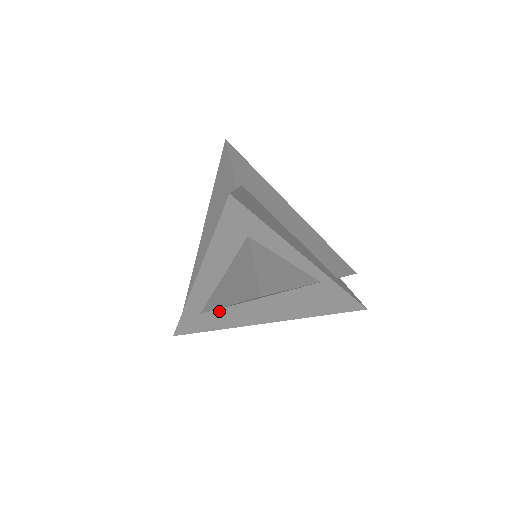
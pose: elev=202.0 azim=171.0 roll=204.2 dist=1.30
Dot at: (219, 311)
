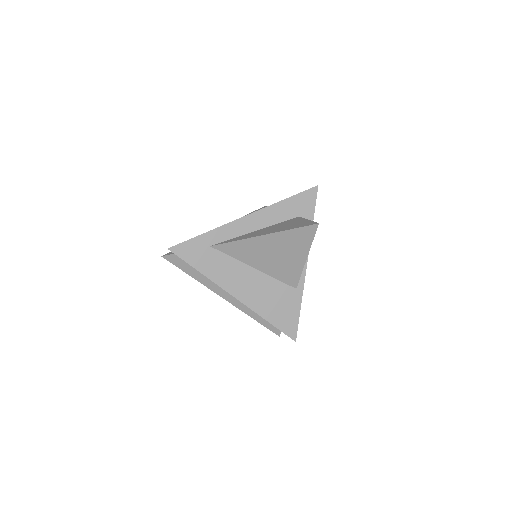
Dot at: (222, 256)
